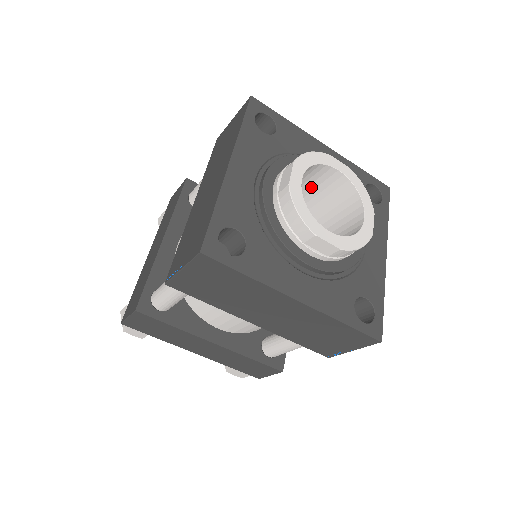
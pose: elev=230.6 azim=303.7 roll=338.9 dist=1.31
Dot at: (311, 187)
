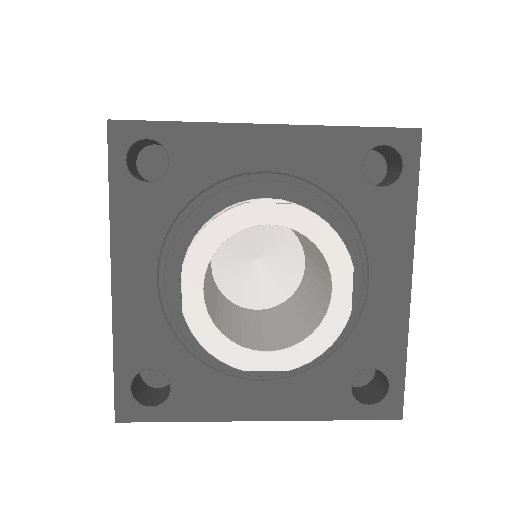
Dot at: occluded
